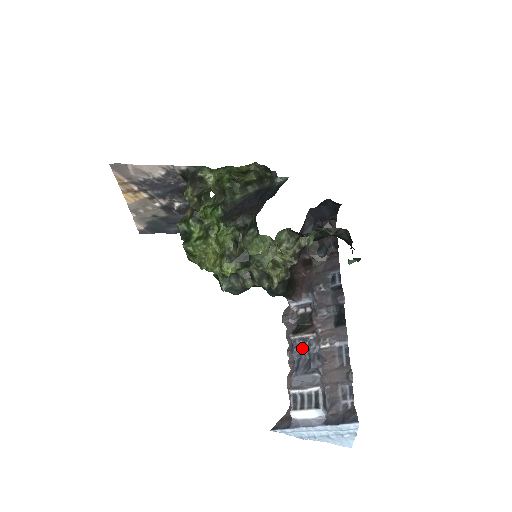
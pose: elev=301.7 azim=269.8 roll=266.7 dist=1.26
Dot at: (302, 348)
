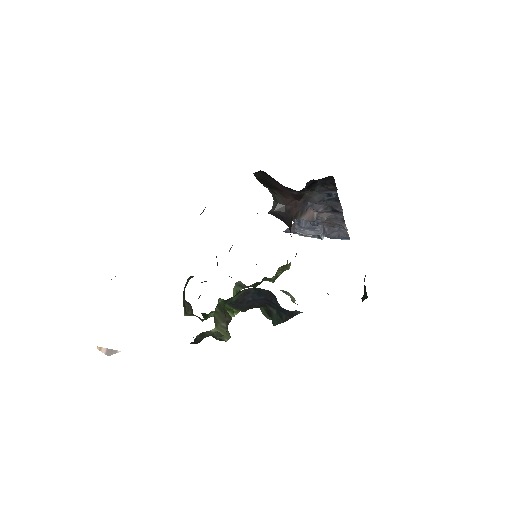
Dot at: occluded
